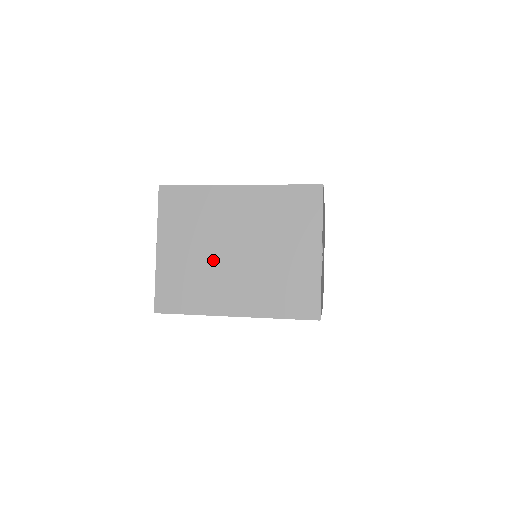
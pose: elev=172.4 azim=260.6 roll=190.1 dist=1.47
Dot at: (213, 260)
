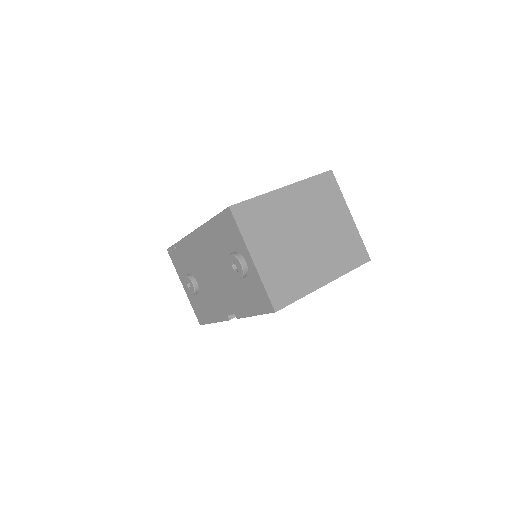
Dot at: (295, 250)
